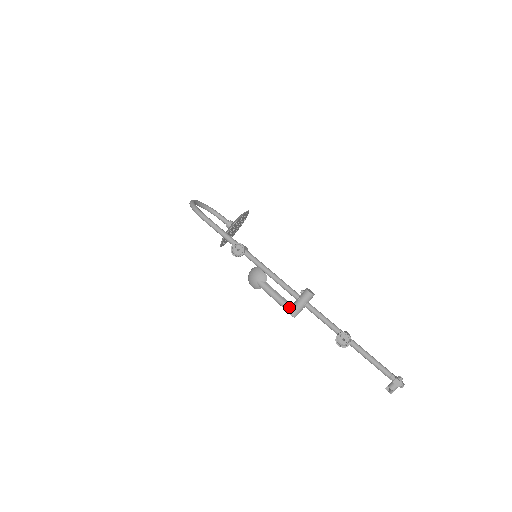
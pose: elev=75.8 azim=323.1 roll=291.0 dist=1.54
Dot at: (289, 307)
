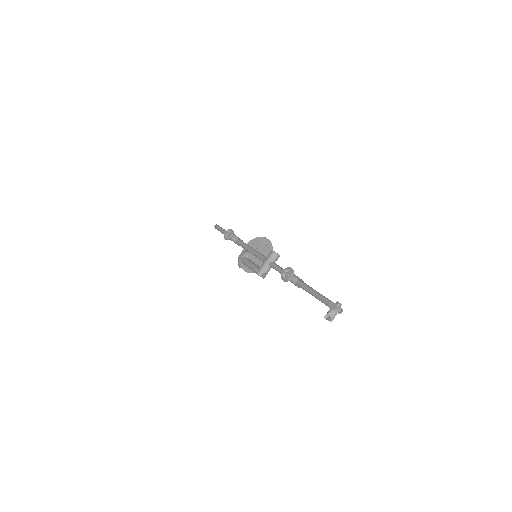
Dot at: (258, 269)
